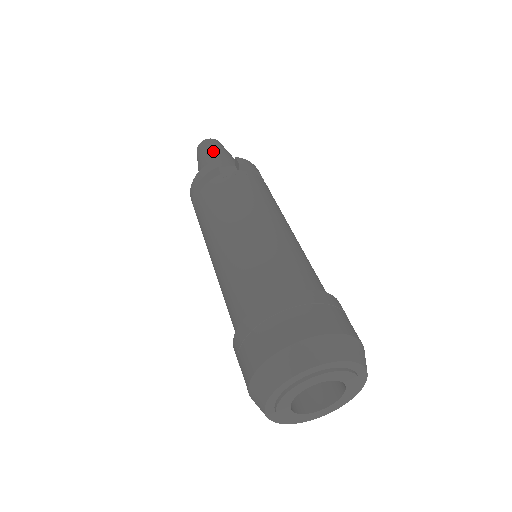
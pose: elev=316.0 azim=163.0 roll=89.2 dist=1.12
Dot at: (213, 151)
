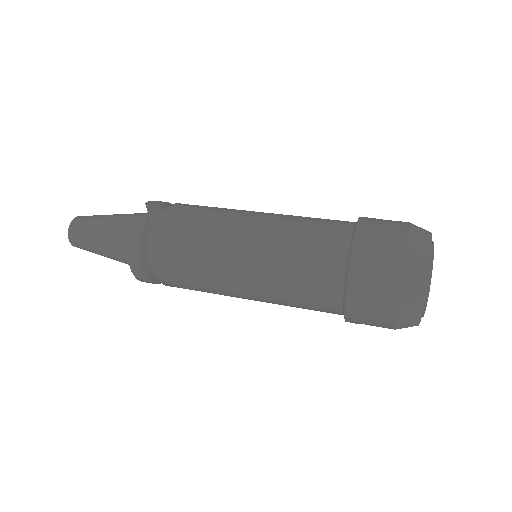
Dot at: (102, 221)
